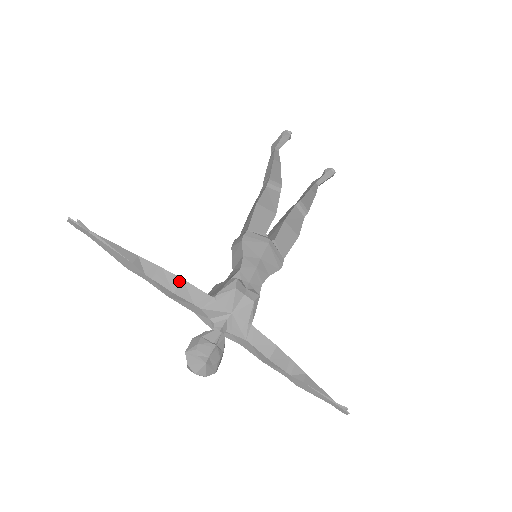
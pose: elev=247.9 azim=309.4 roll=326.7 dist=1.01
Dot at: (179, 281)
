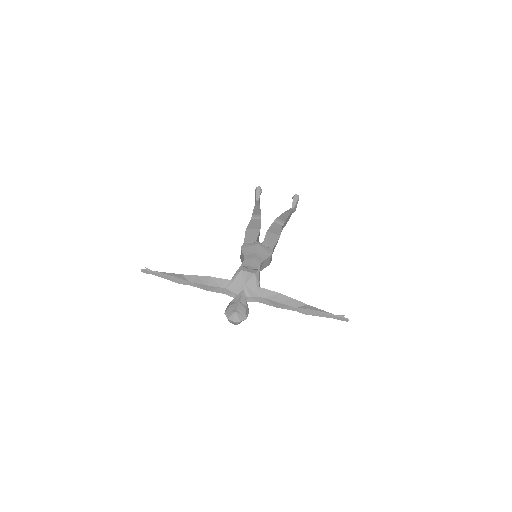
Dot at: (208, 278)
